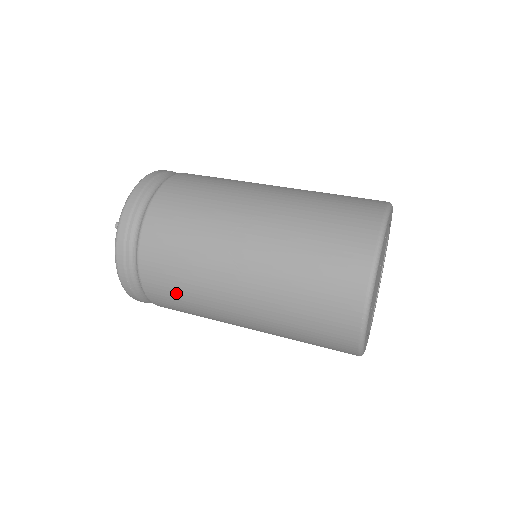
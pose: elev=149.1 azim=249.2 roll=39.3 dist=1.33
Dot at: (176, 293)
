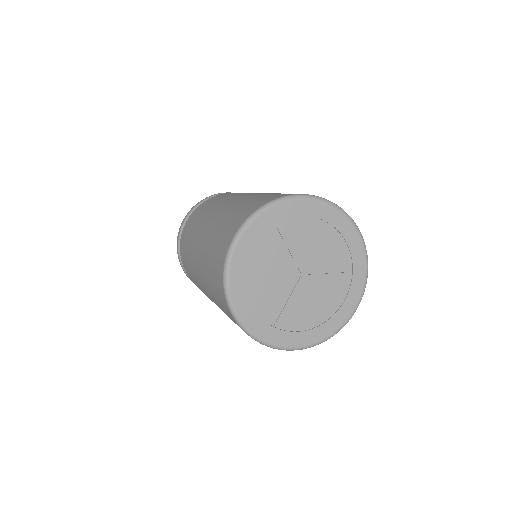
Dot at: occluded
